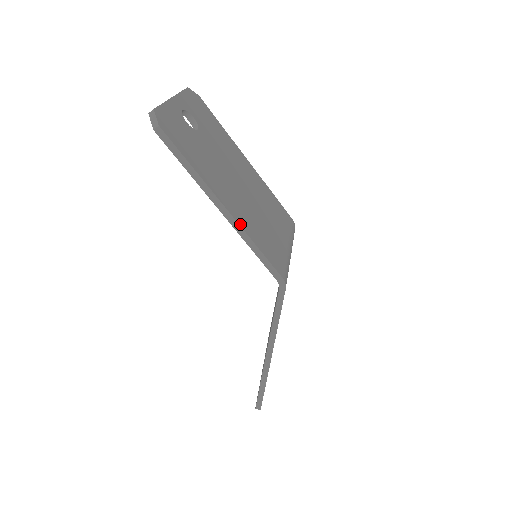
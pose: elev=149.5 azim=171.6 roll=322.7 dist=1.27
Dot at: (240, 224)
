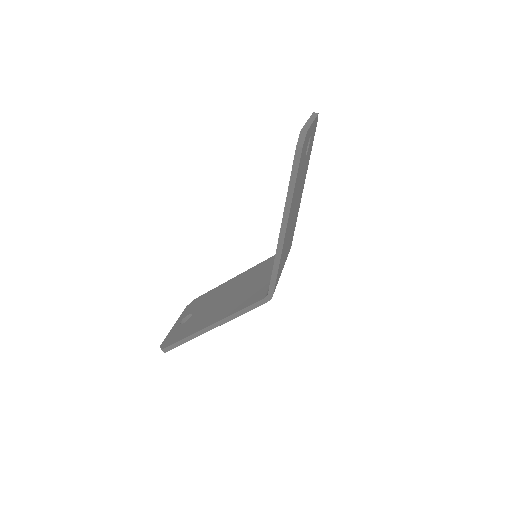
Dot at: occluded
